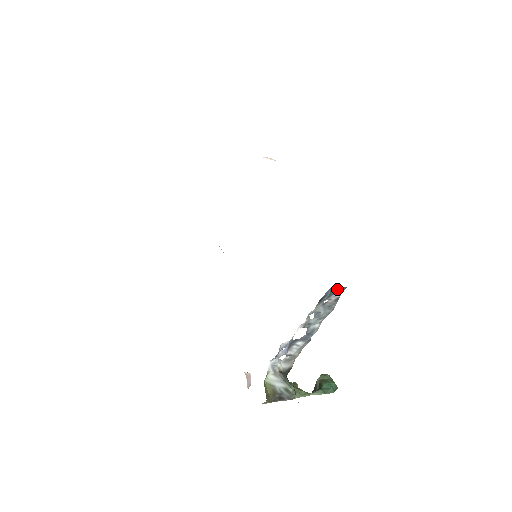
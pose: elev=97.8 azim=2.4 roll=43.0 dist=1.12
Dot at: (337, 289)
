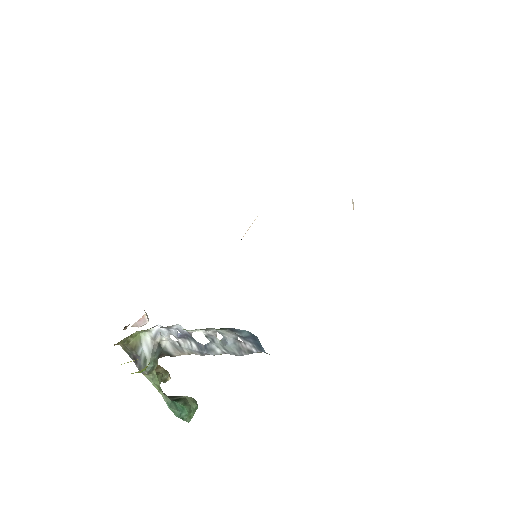
Dot at: (257, 342)
